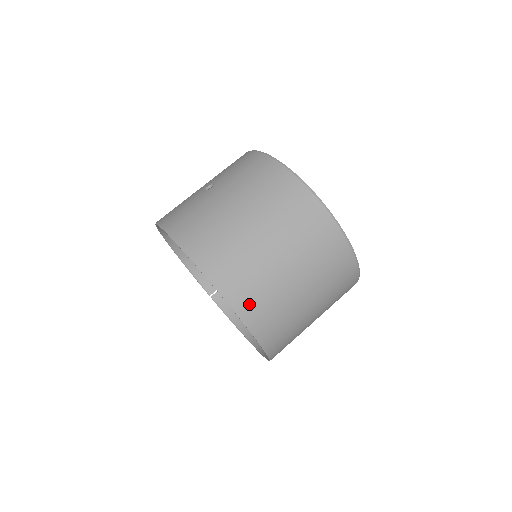
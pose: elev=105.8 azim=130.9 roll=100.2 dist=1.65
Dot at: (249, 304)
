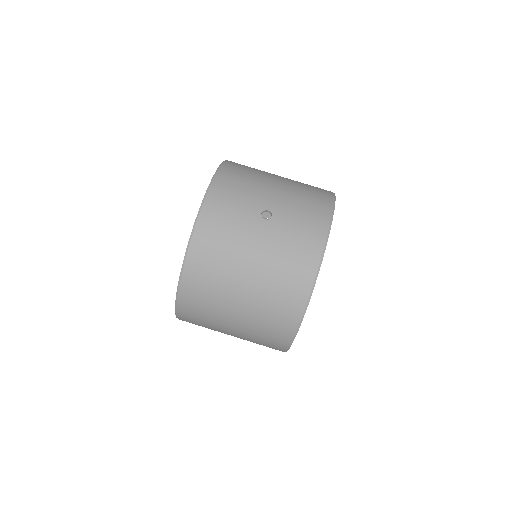
Dot at: (188, 312)
